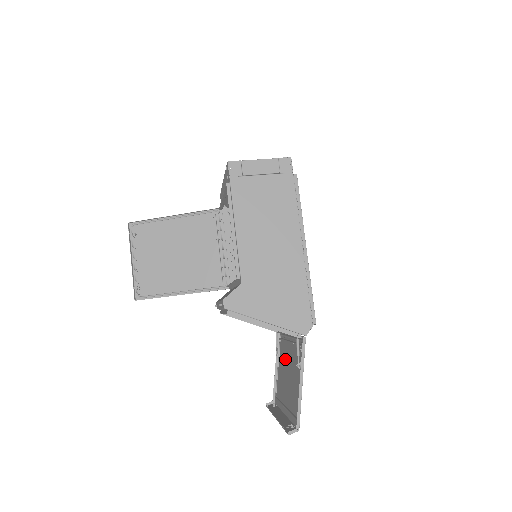
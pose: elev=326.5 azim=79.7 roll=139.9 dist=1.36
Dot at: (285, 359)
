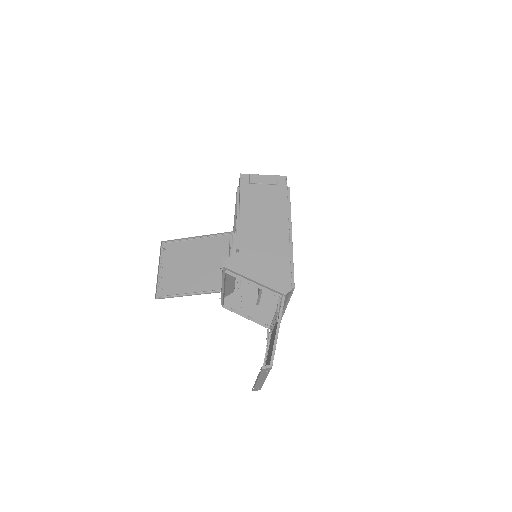
Dot at: occluded
